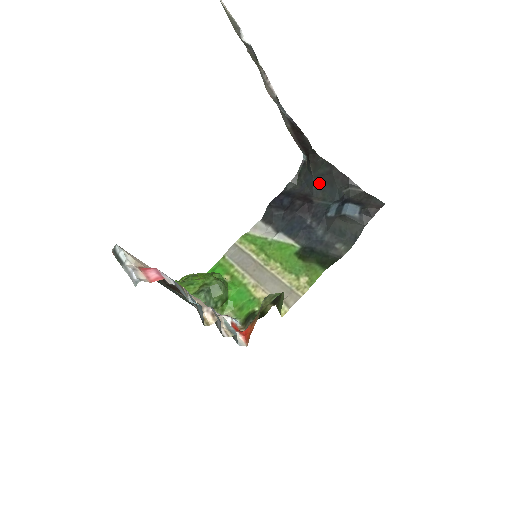
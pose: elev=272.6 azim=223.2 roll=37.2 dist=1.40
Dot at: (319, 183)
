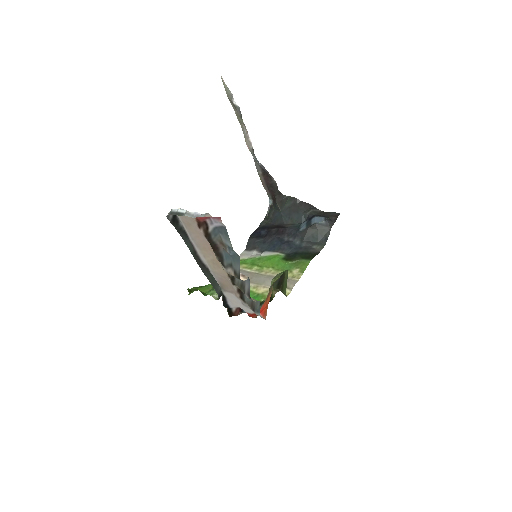
Dot at: (287, 214)
